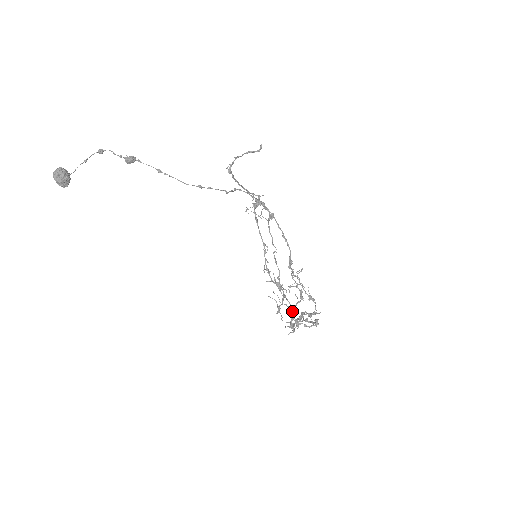
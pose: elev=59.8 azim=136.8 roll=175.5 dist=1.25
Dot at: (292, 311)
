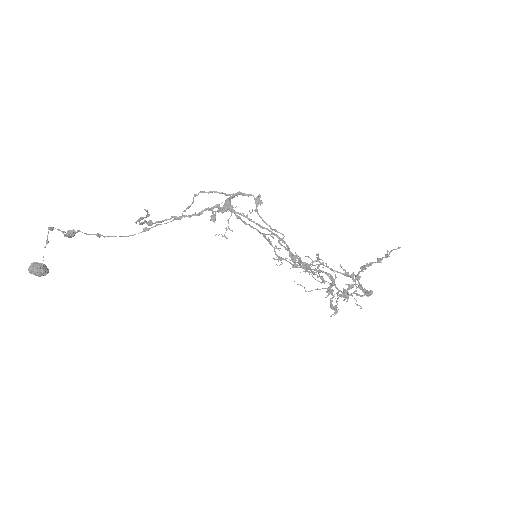
Dot at: (328, 292)
